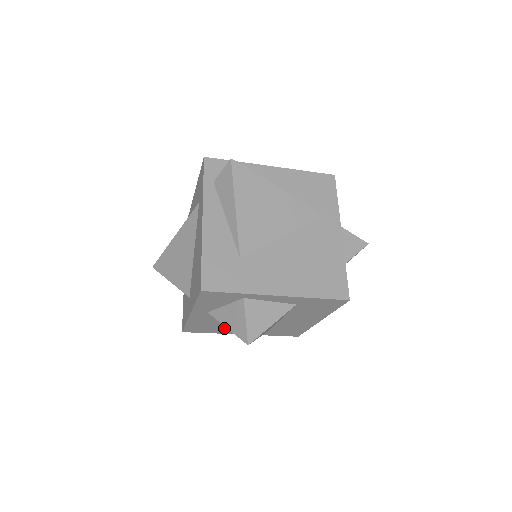
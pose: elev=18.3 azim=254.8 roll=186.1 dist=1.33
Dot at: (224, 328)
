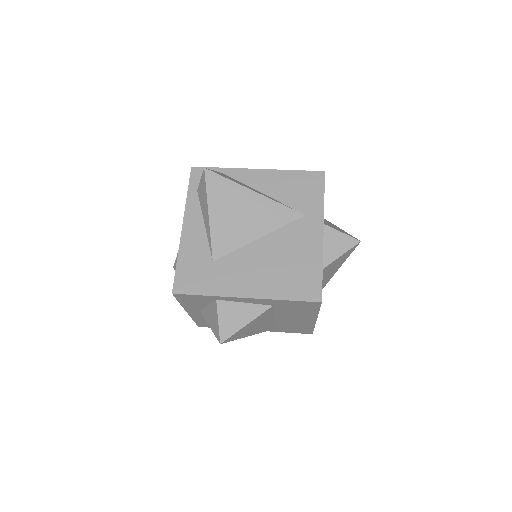
Dot at: occluded
